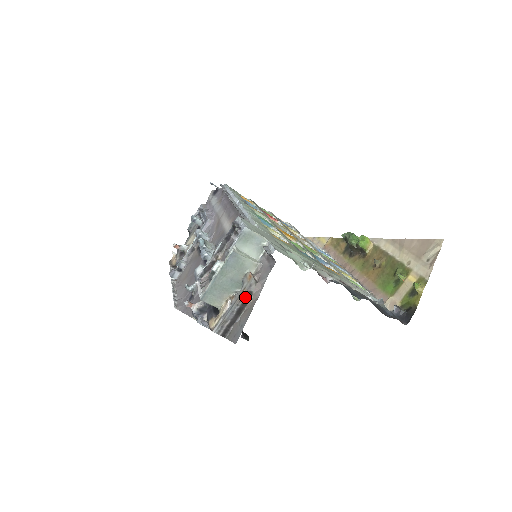
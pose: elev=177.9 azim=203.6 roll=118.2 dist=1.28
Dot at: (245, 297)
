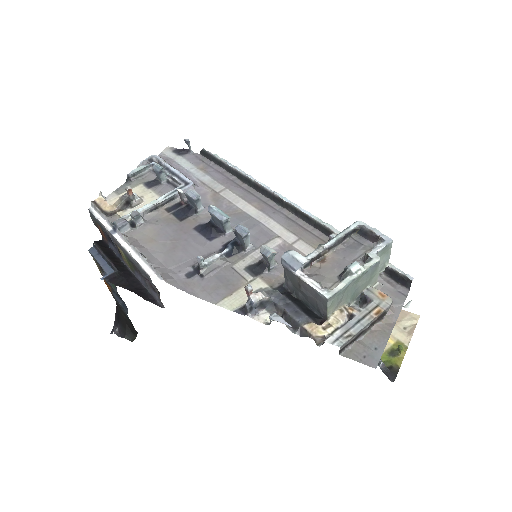
Dot at: (379, 316)
